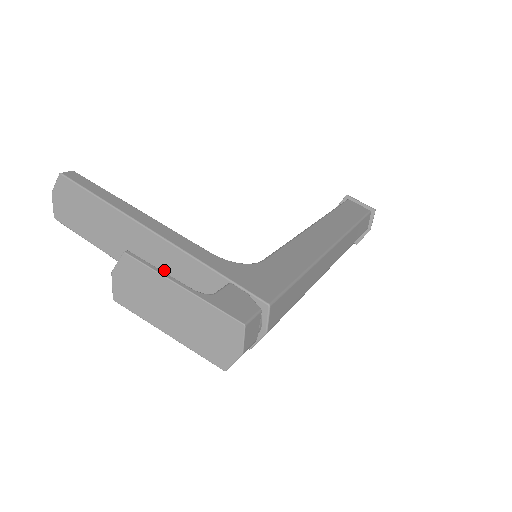
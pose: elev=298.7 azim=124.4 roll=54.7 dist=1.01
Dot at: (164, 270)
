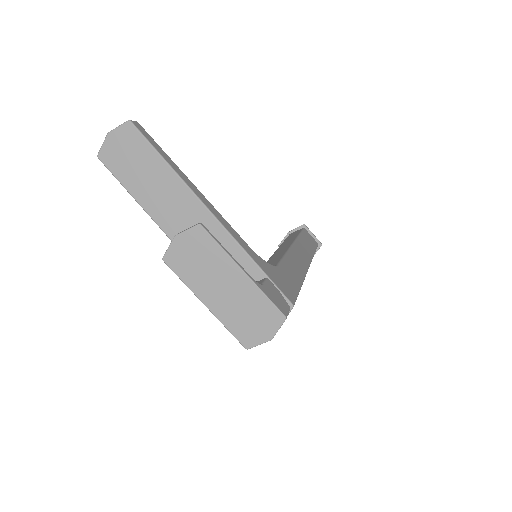
Dot at: occluded
